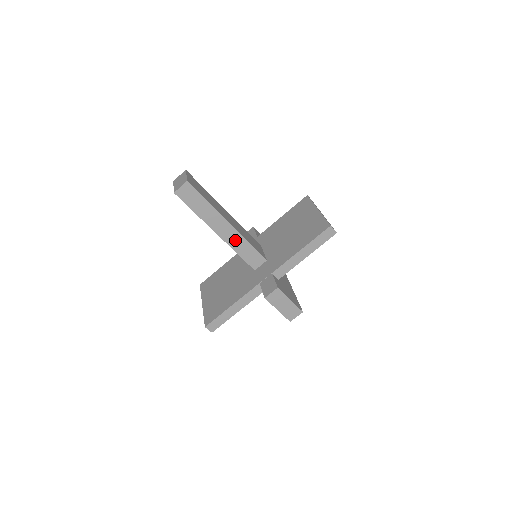
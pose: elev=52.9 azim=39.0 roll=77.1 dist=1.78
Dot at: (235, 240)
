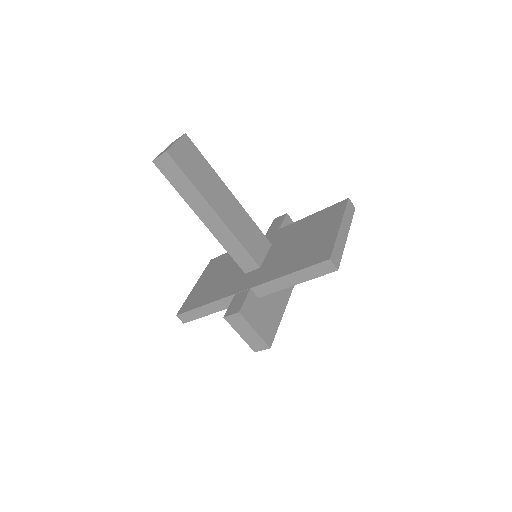
Dot at: (223, 234)
